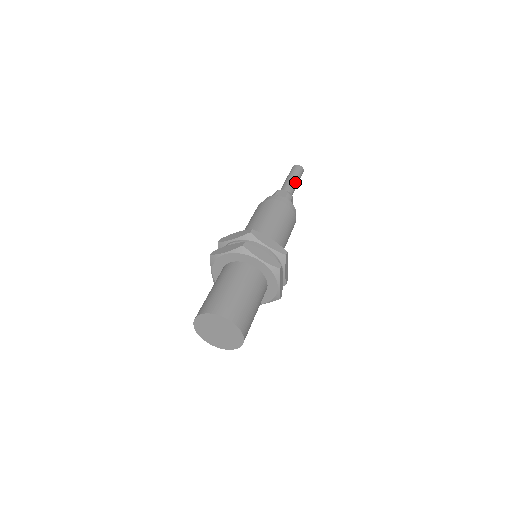
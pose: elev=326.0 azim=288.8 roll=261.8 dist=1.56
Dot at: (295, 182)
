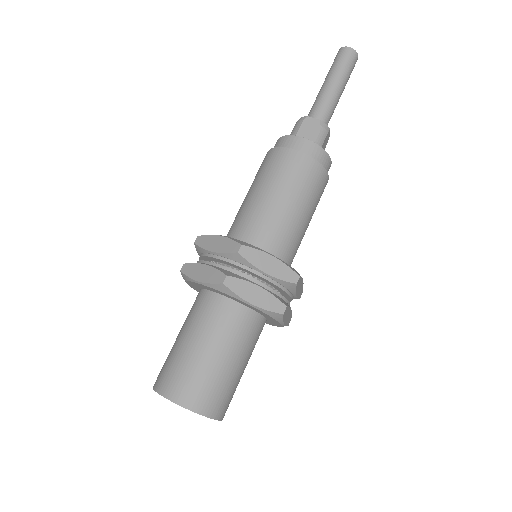
Dot at: (338, 91)
